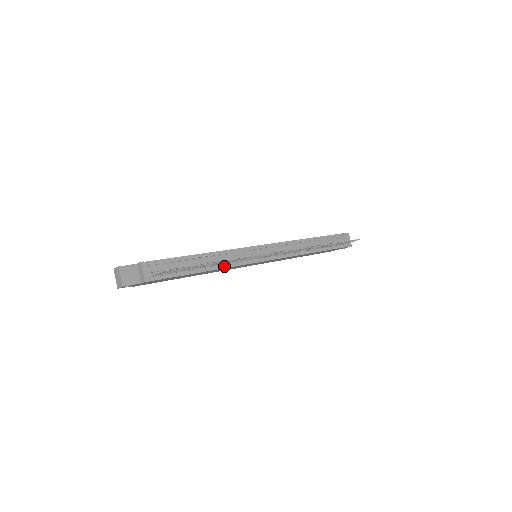
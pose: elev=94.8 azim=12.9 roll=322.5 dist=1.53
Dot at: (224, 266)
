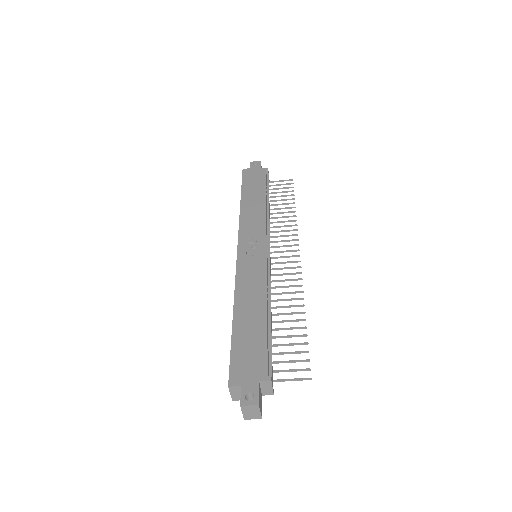
Dot at: occluded
